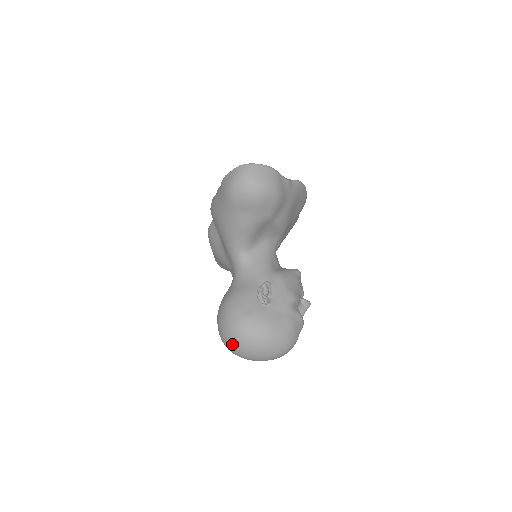
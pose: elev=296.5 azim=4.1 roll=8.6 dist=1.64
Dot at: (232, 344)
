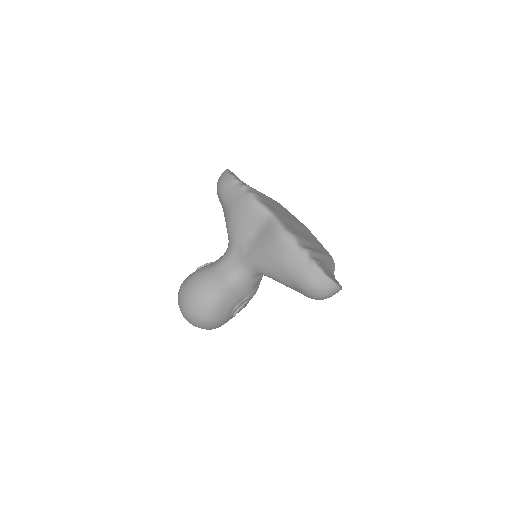
Dot at: (190, 319)
